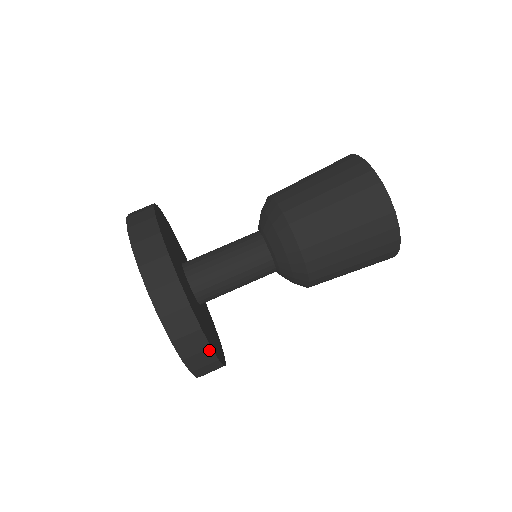
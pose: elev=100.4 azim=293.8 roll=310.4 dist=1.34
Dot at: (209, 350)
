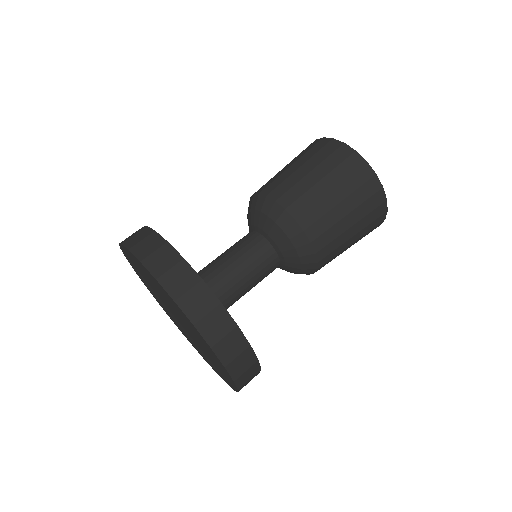
Dot at: (256, 363)
